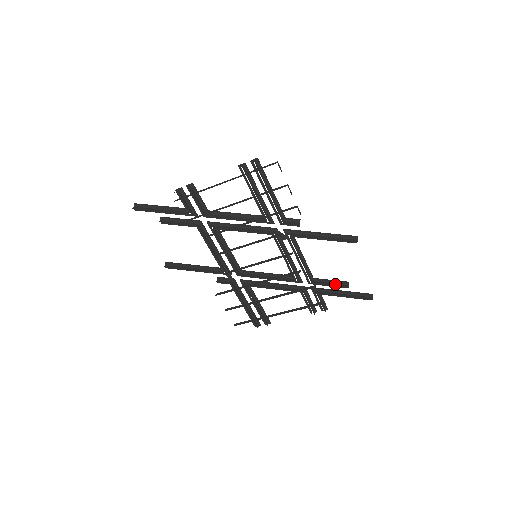
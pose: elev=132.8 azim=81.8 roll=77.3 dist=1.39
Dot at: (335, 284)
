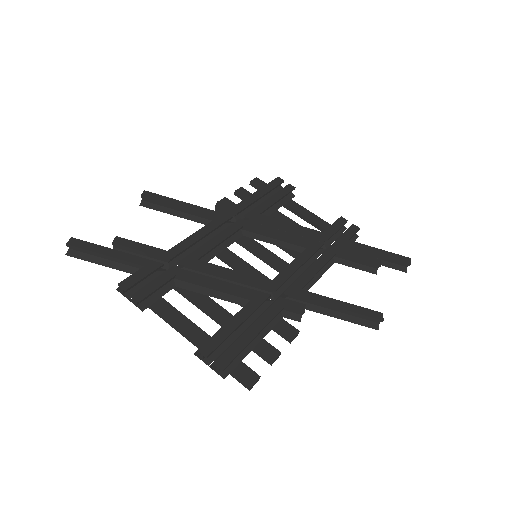
Dot at: (362, 262)
